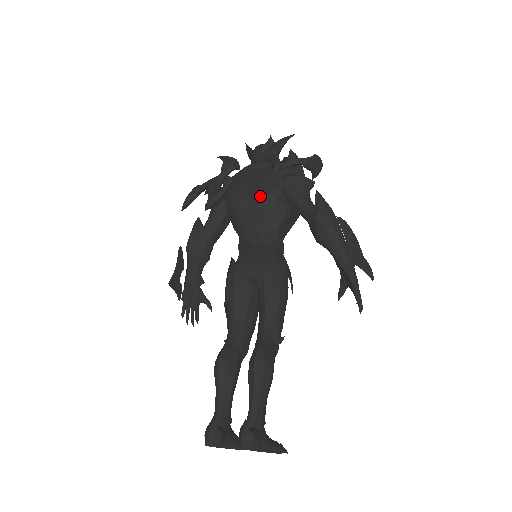
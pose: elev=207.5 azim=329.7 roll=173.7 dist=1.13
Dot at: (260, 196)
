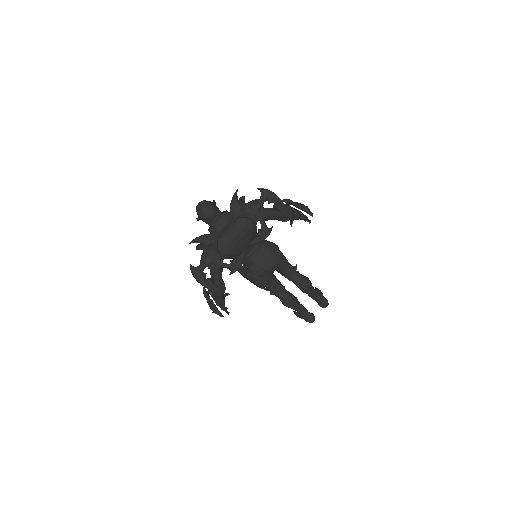
Dot at: (250, 236)
